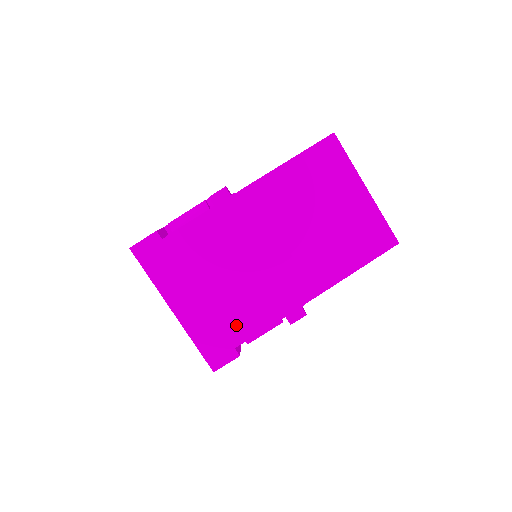
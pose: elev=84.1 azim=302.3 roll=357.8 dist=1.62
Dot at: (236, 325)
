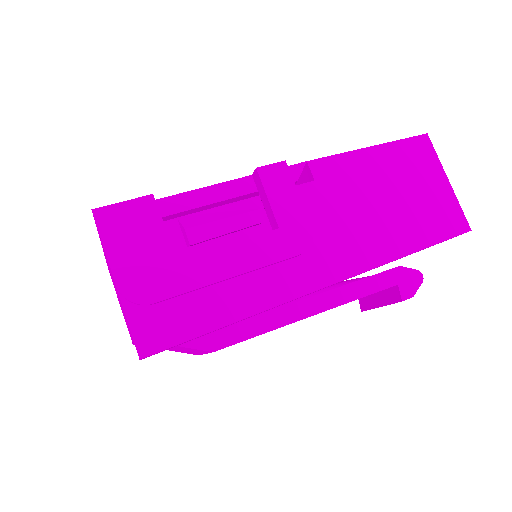
Dot at: occluded
